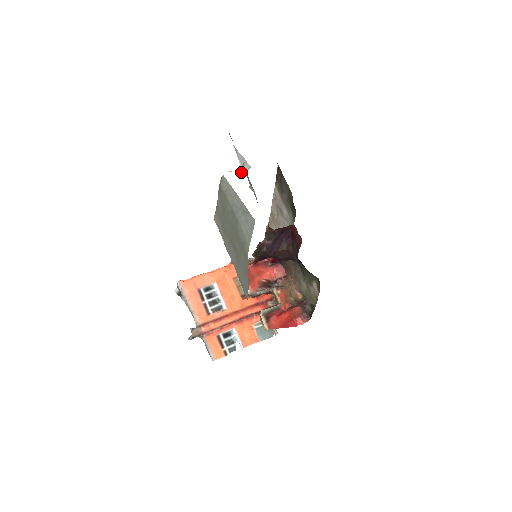
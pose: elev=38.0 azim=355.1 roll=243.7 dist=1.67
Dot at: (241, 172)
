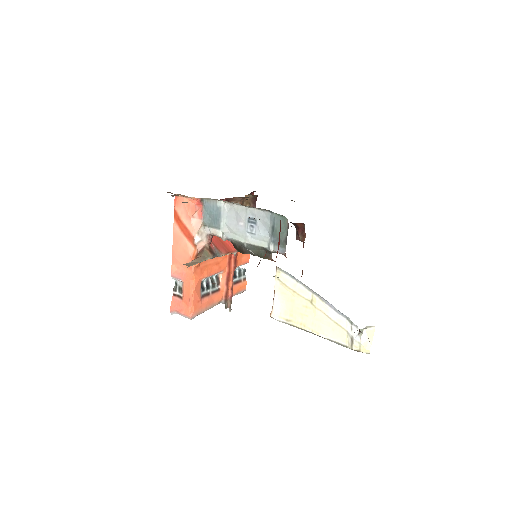
Dot at: (363, 331)
